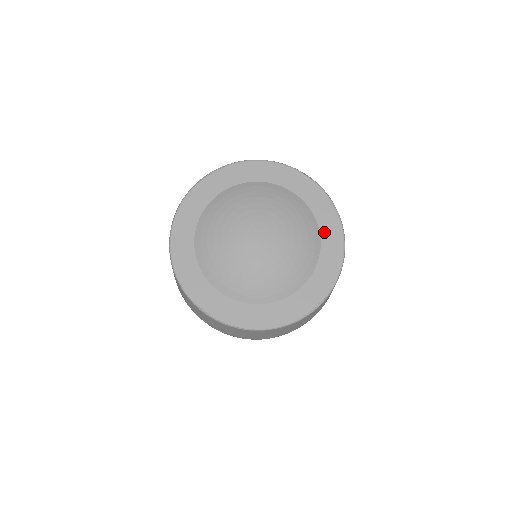
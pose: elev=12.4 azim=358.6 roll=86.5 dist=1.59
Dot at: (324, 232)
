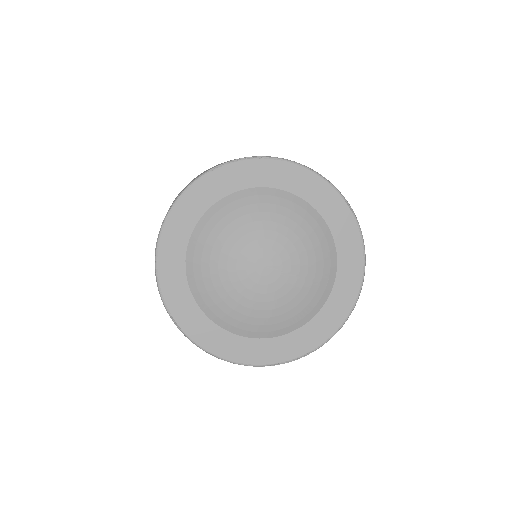
Dot at: (340, 280)
